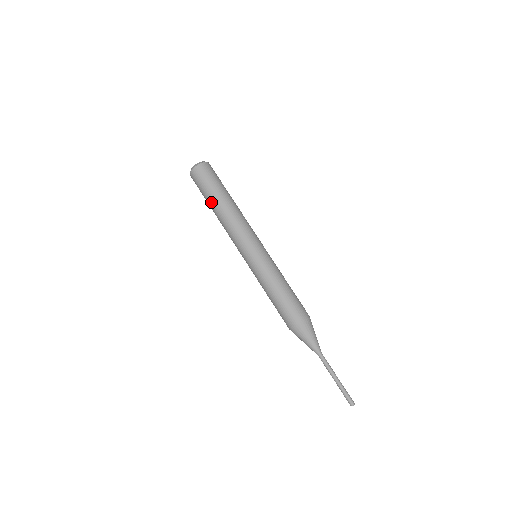
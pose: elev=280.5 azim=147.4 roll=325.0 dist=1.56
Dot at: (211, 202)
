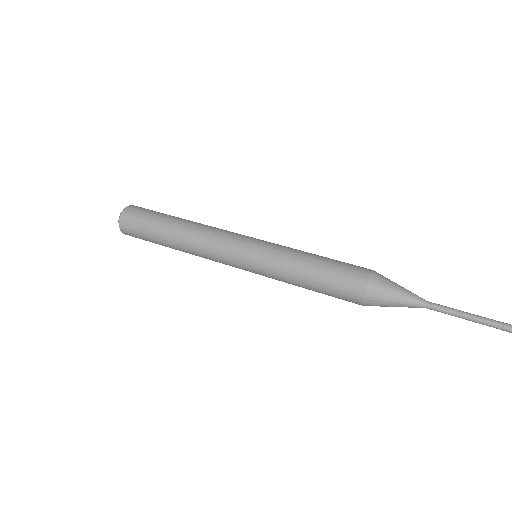
Dot at: (164, 228)
